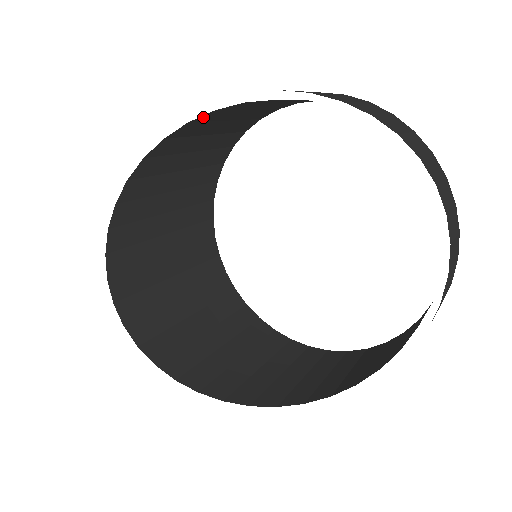
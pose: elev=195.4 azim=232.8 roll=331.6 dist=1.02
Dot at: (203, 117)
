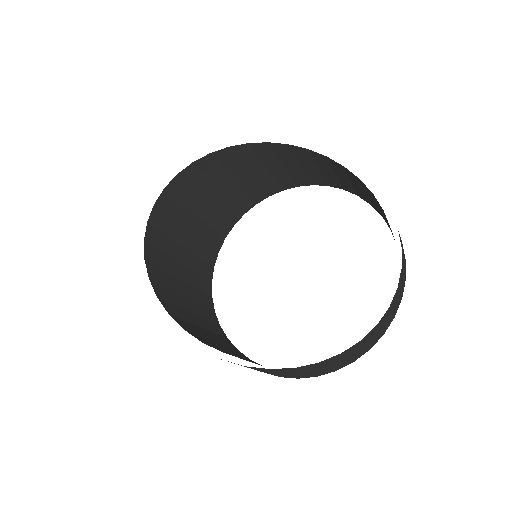
Dot at: (278, 145)
